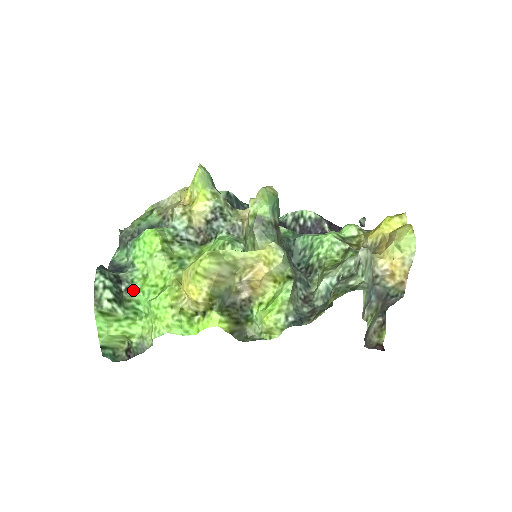
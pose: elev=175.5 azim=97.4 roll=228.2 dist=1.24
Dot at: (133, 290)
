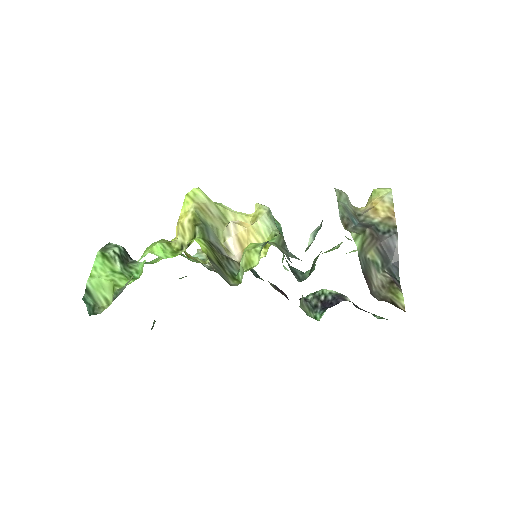
Dot at: (138, 264)
